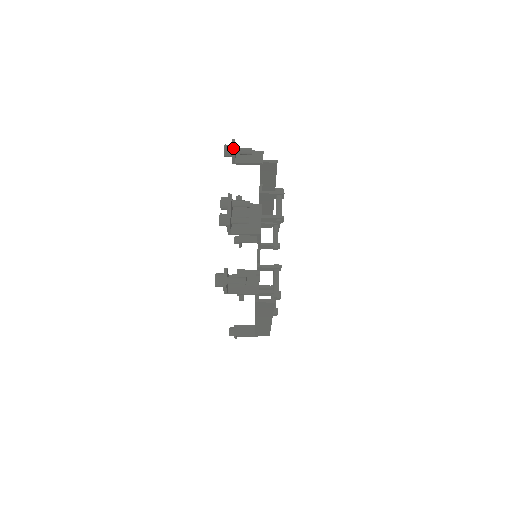
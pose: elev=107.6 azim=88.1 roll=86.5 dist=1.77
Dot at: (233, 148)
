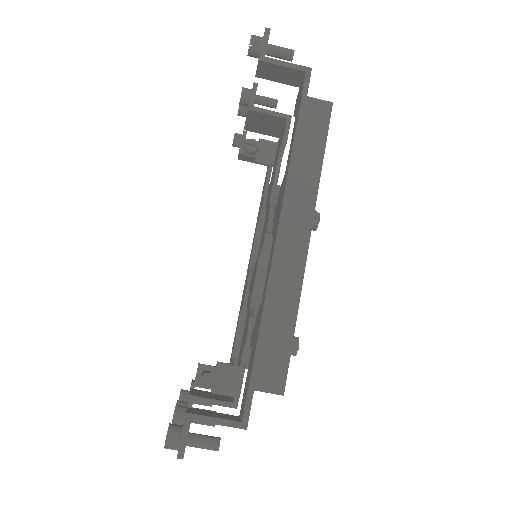
Dot at: occluded
